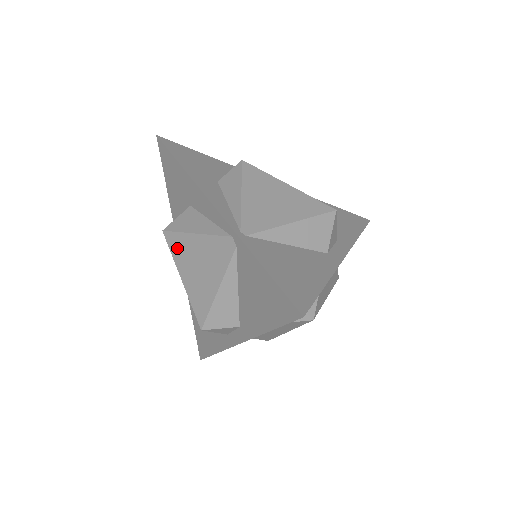
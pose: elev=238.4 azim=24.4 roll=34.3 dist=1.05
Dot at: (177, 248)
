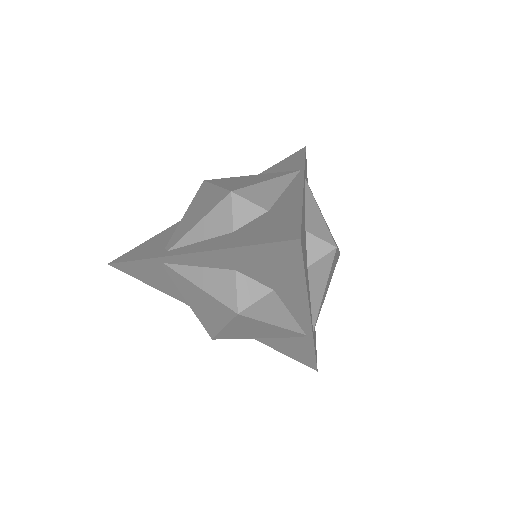
Dot at: (243, 323)
